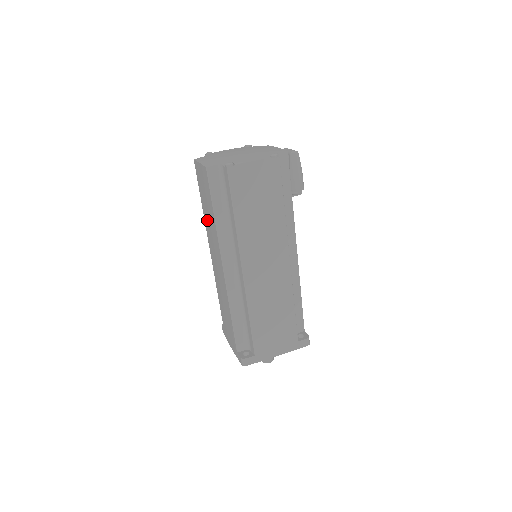
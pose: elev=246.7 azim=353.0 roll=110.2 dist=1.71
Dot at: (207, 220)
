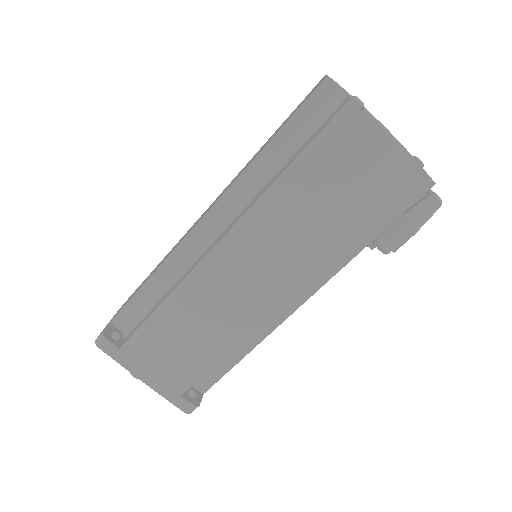
Dot at: (256, 153)
